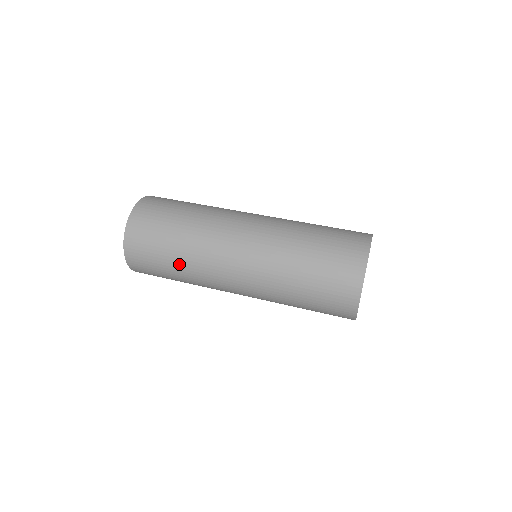
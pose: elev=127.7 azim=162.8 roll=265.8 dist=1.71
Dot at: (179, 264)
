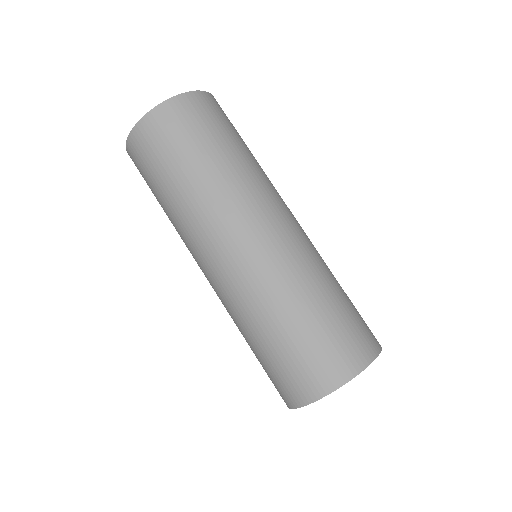
Dot at: (199, 175)
